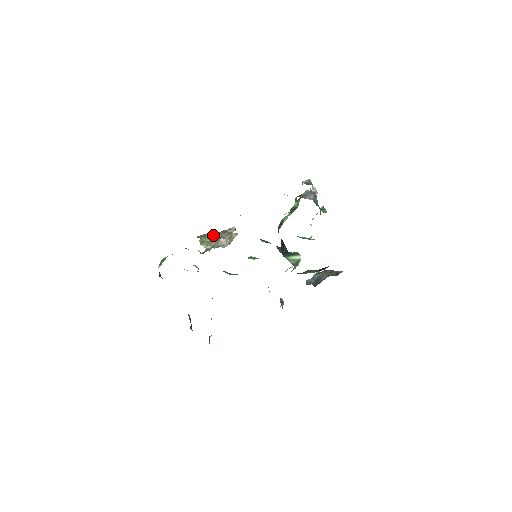
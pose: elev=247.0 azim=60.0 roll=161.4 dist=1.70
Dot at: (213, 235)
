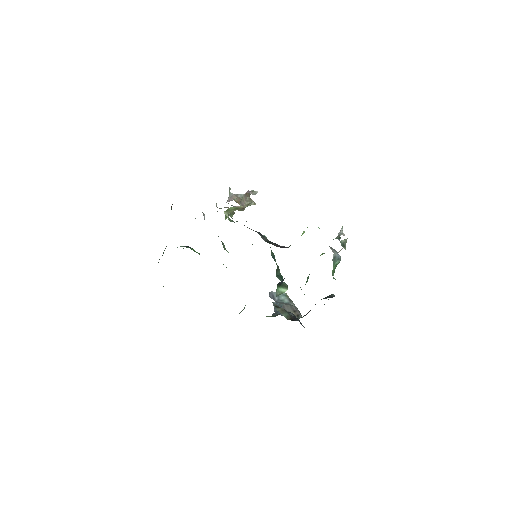
Dot at: (240, 208)
